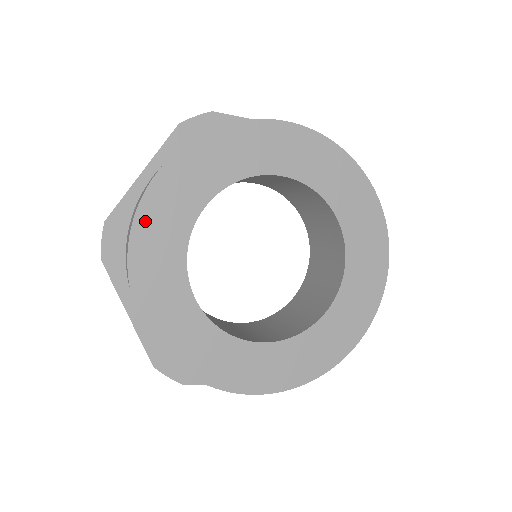
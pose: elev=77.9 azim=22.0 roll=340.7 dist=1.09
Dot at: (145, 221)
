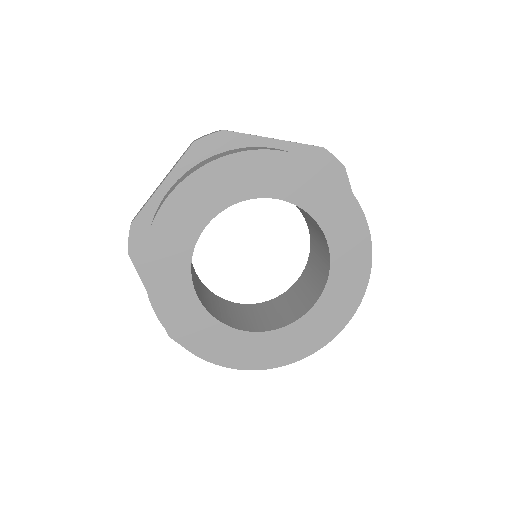
Dot at: (182, 335)
